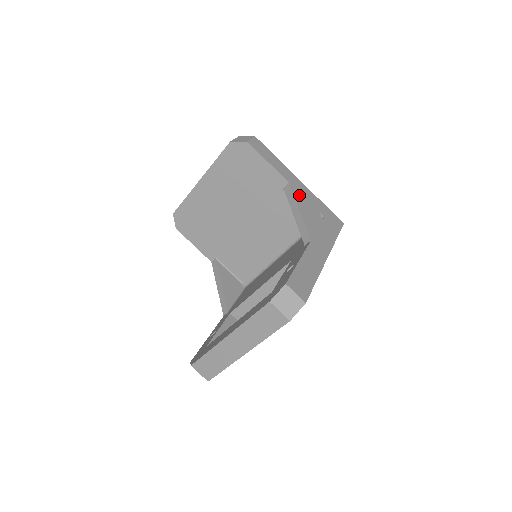
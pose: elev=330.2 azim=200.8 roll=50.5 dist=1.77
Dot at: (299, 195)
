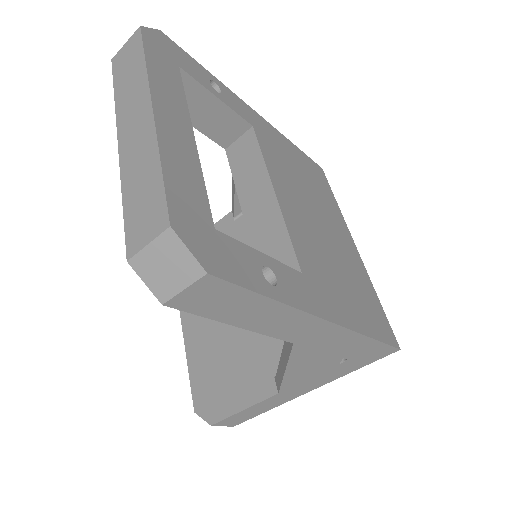
Dot at: occluded
